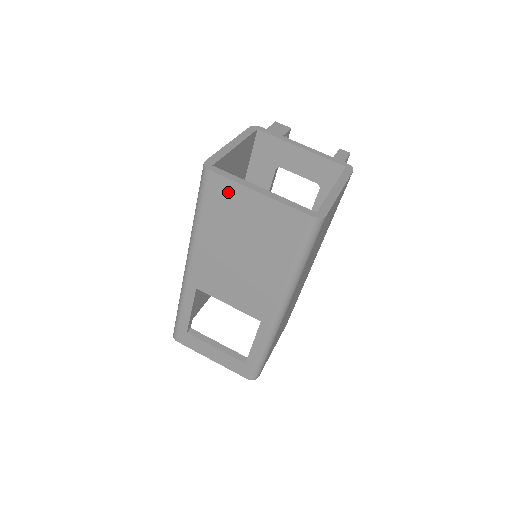
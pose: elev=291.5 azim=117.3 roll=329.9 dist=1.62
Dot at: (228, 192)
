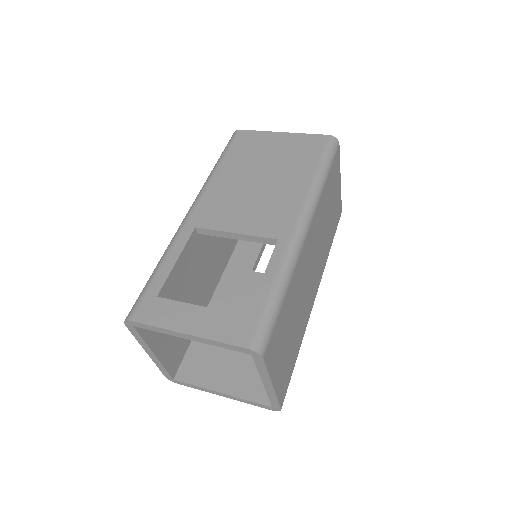
Dot at: (254, 138)
